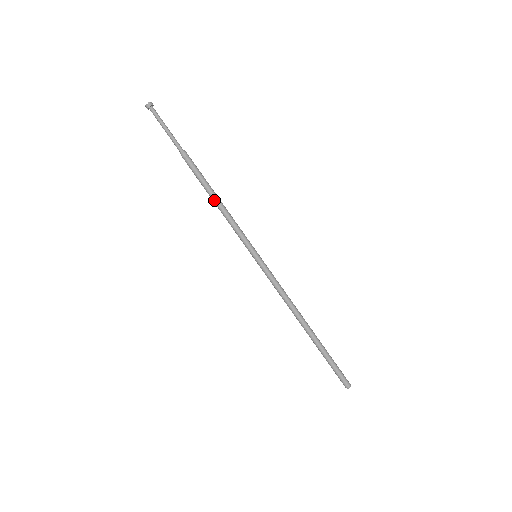
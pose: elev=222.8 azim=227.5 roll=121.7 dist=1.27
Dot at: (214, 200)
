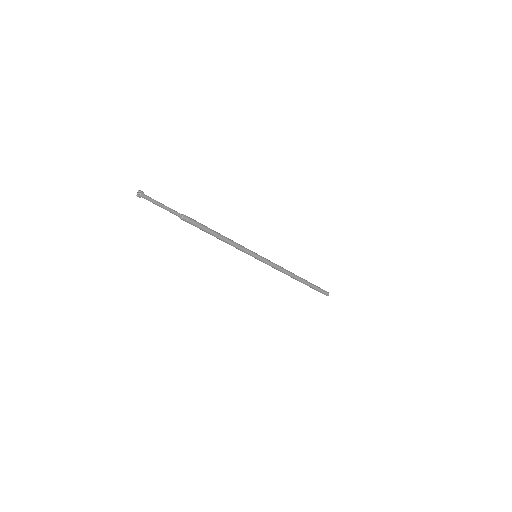
Dot at: occluded
